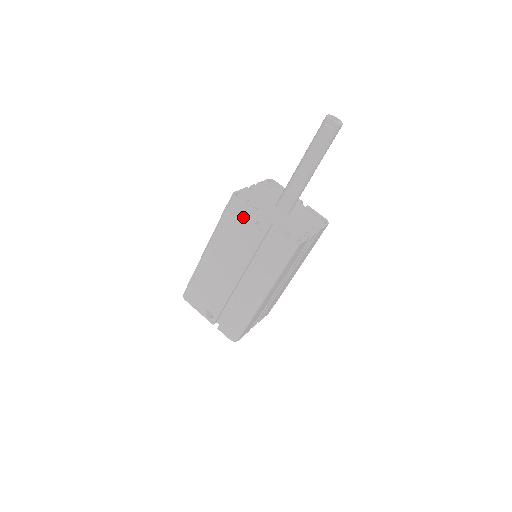
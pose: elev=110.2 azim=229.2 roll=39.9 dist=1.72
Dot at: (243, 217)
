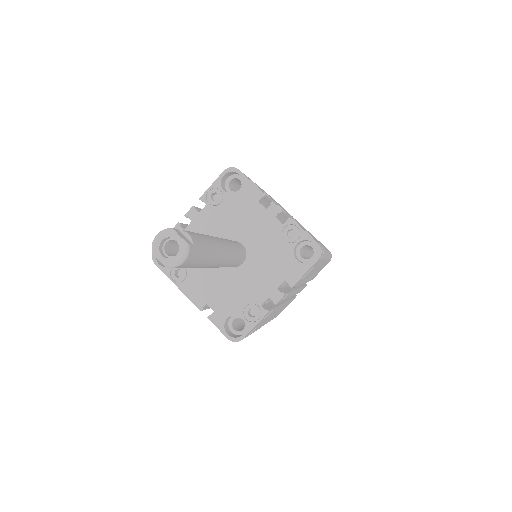
Dot at: occluded
